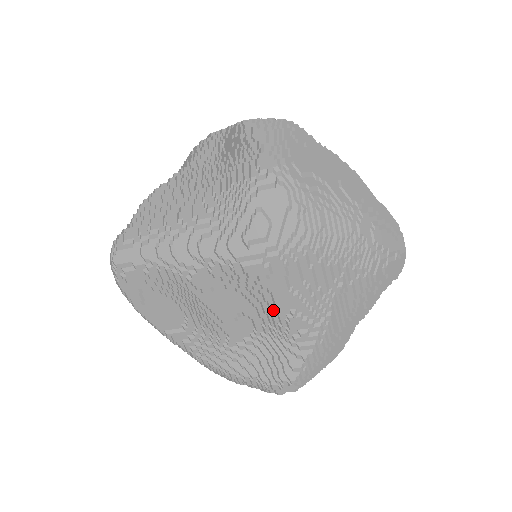
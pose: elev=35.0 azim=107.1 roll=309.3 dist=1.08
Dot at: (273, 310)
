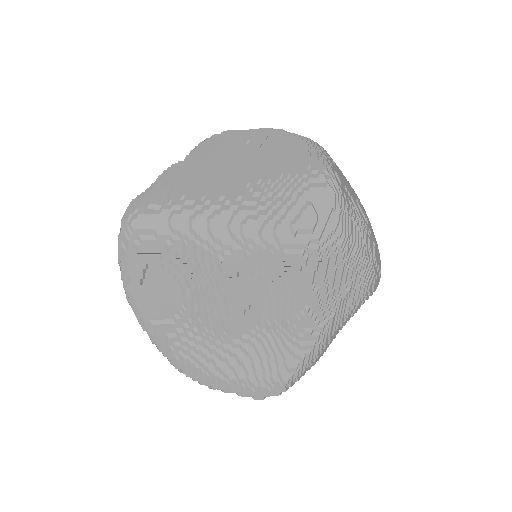
Dot at: (288, 305)
